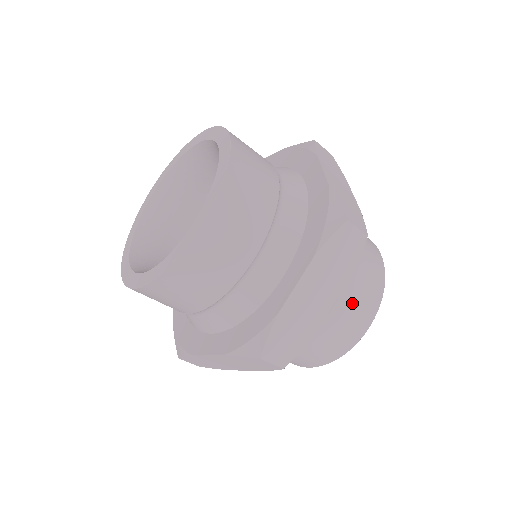
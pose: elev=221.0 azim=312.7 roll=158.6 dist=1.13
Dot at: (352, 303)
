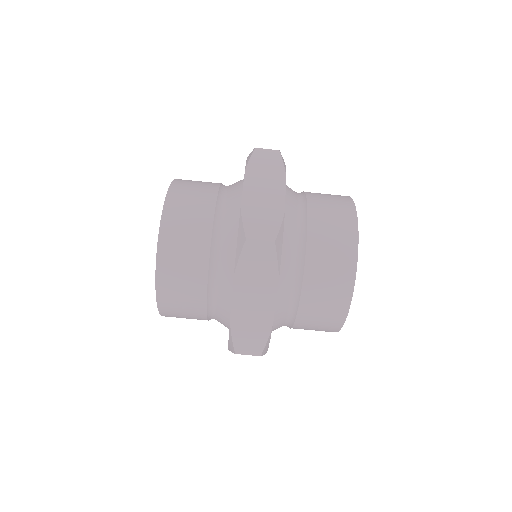
Dot at: (324, 209)
